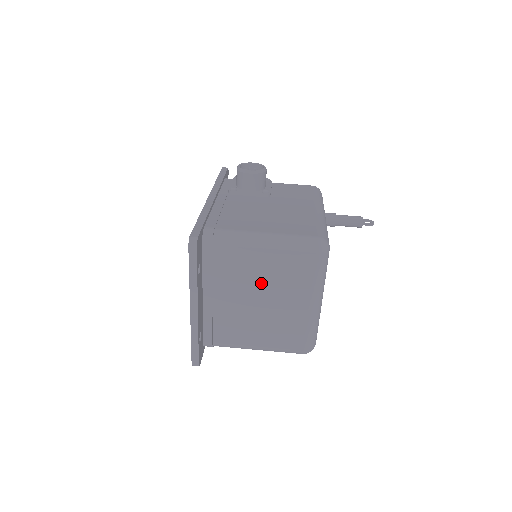
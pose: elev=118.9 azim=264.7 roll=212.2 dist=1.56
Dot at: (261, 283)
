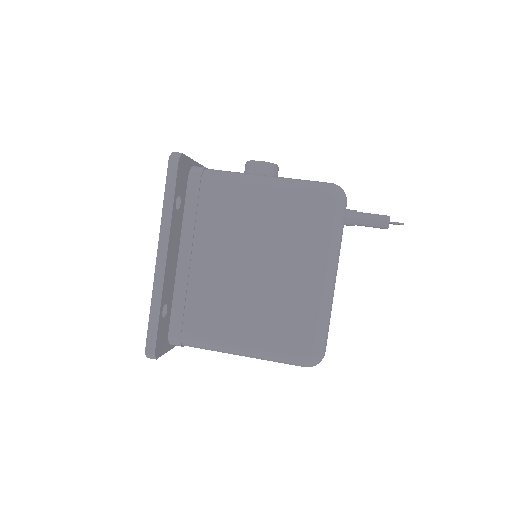
Dot at: (255, 240)
